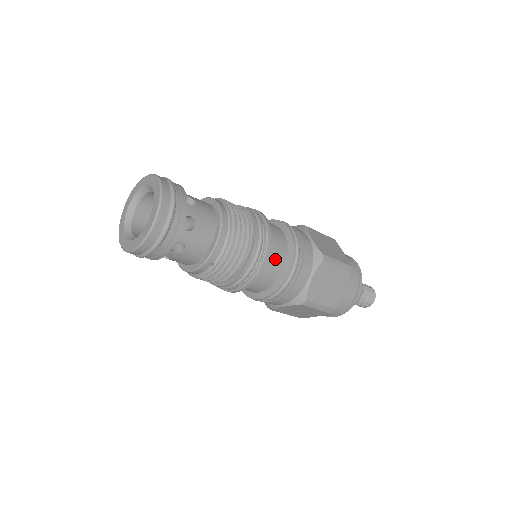
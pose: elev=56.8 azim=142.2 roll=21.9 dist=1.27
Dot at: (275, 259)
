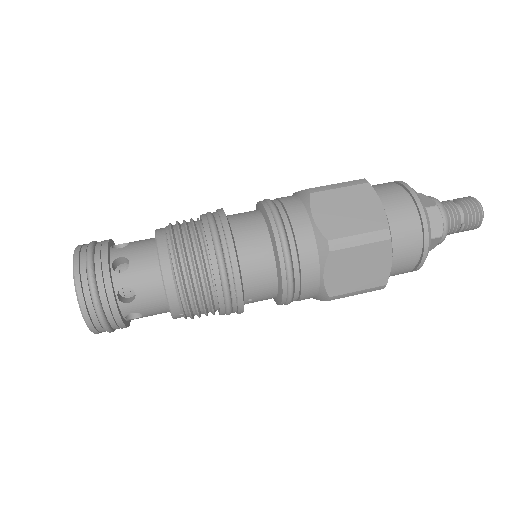
Dot at: (259, 276)
